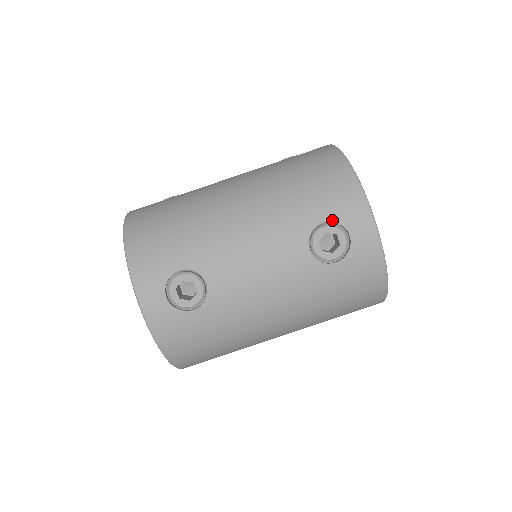
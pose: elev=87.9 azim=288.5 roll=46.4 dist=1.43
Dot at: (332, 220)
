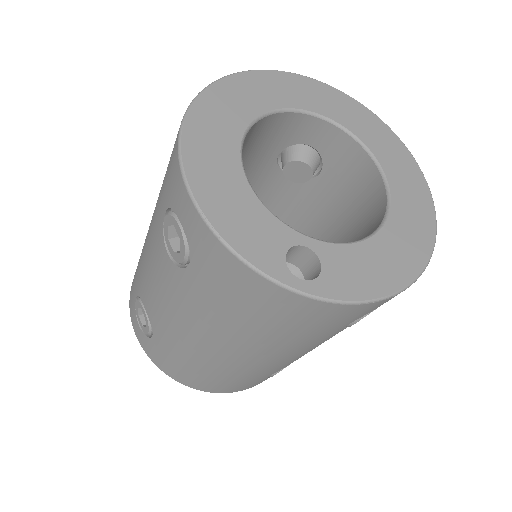
Dot at: (356, 320)
